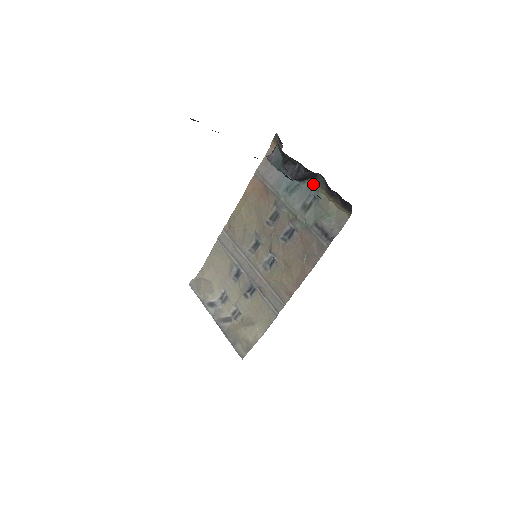
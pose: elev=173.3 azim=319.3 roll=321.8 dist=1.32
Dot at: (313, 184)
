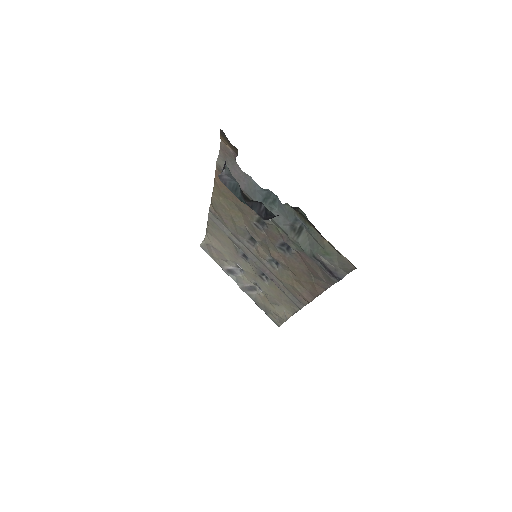
Dot at: (296, 211)
